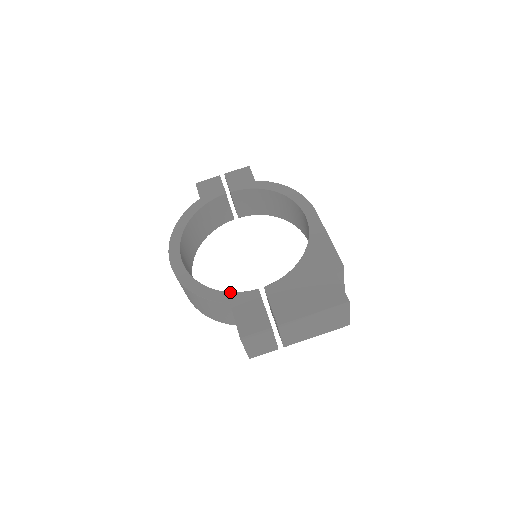
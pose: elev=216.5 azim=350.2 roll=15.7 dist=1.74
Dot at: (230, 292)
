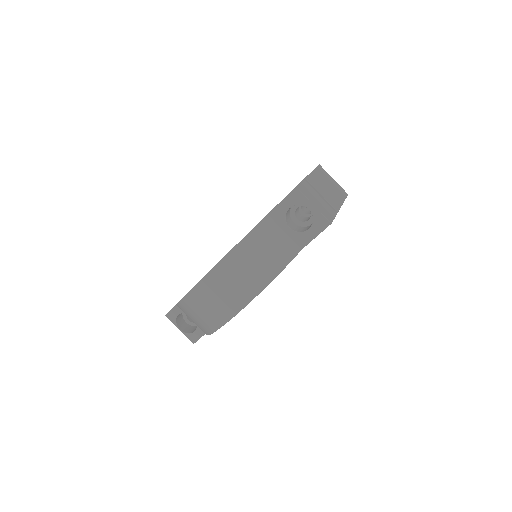
Dot at: occluded
